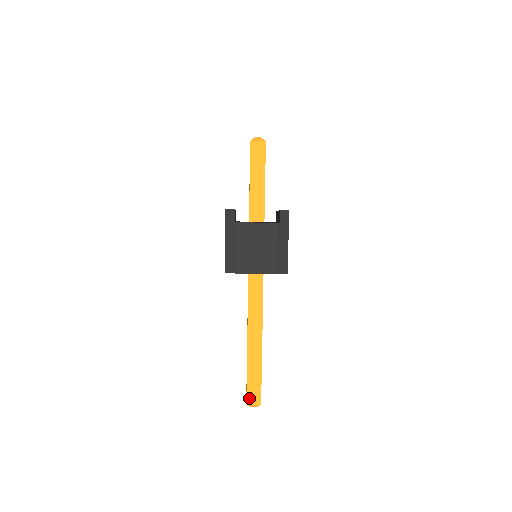
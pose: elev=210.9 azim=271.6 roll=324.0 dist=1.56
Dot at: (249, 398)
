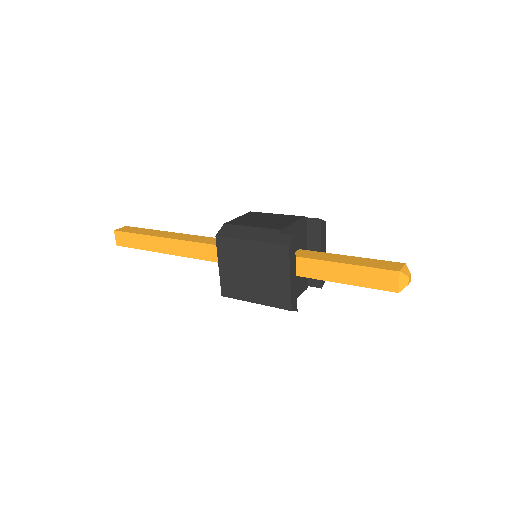
Dot at: (124, 246)
